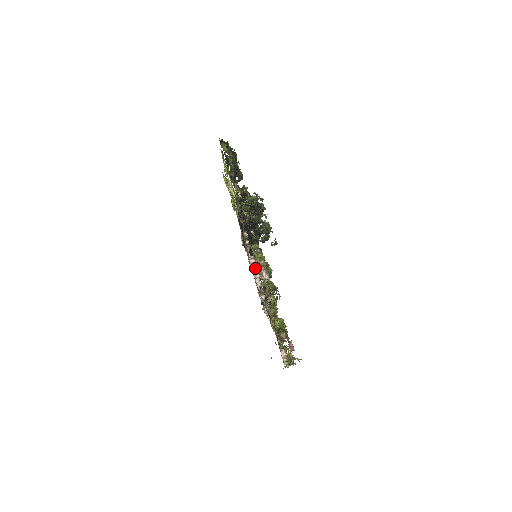
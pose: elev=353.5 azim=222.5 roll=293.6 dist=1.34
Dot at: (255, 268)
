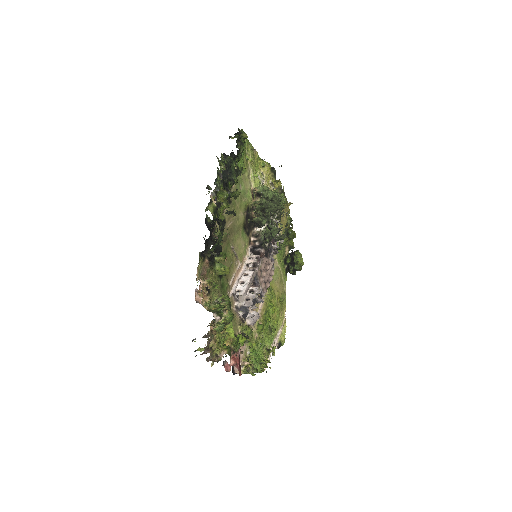
Dot at: (243, 270)
